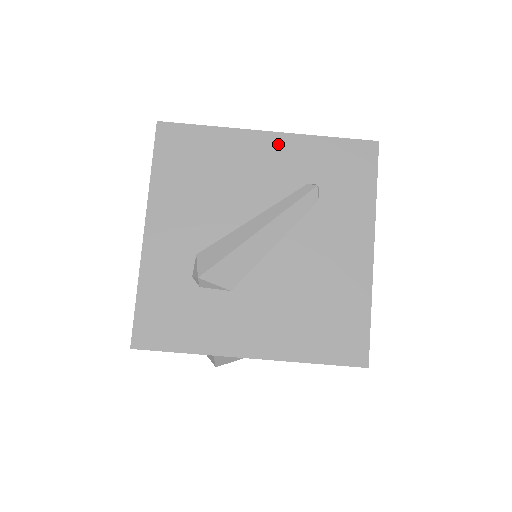
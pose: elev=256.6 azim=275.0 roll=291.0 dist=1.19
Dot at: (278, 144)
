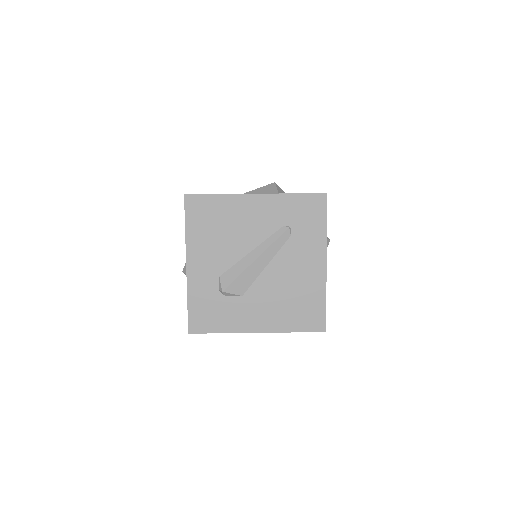
Dot at: (263, 202)
